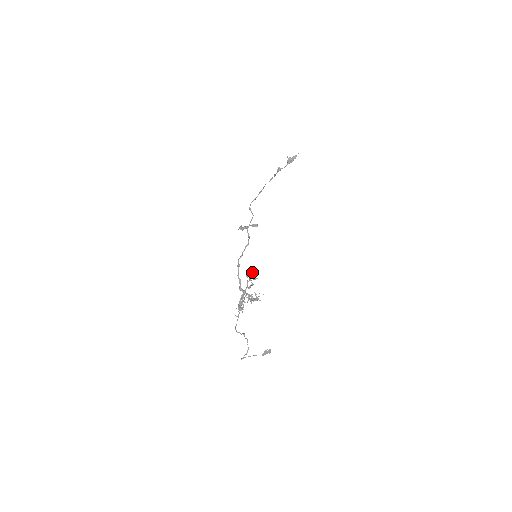
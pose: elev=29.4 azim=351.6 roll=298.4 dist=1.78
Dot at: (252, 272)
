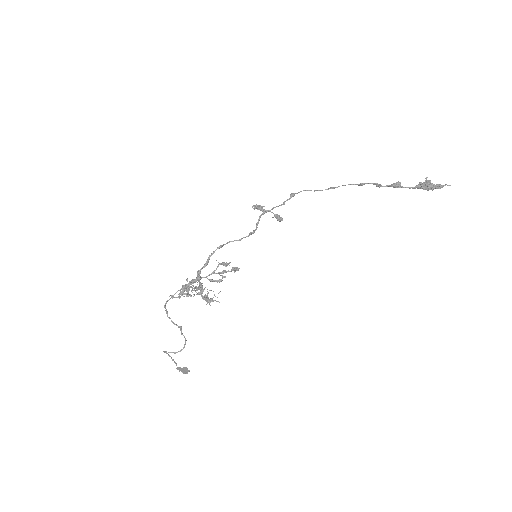
Dot at: (235, 269)
